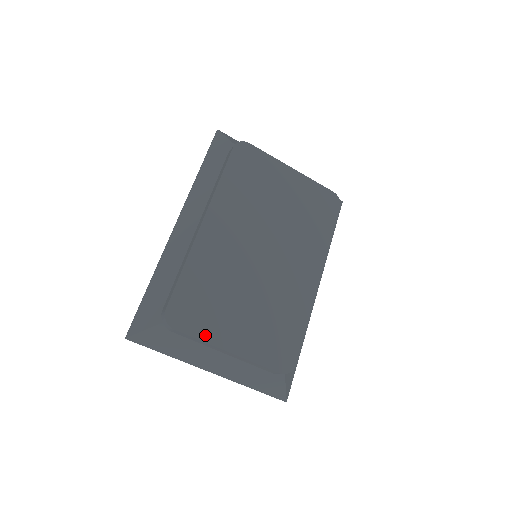
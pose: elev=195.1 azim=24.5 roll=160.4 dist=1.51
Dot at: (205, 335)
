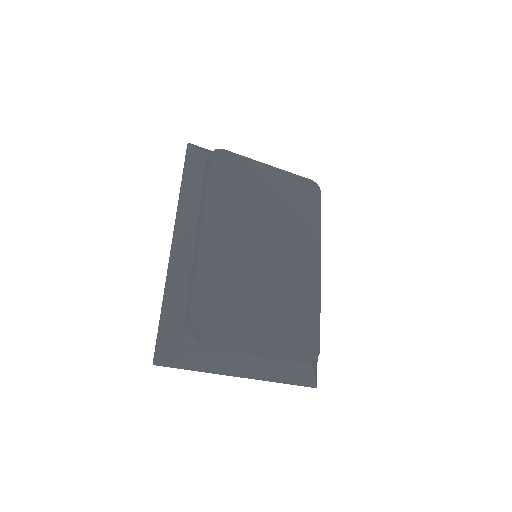
Dot at: (231, 342)
